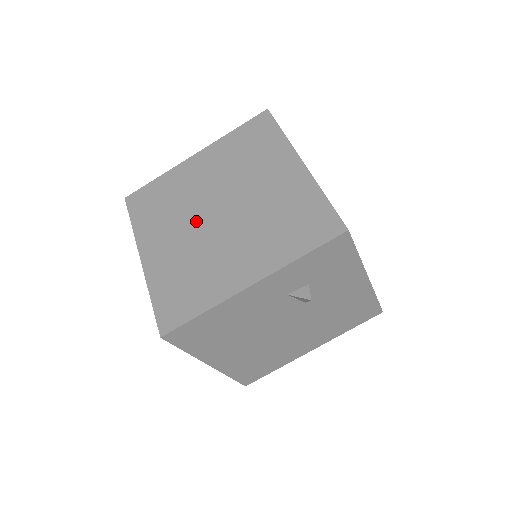
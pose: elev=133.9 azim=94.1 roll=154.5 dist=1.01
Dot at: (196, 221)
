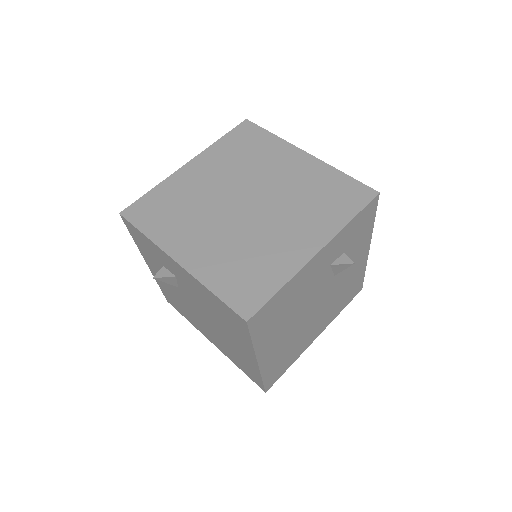
Dot at: (225, 216)
